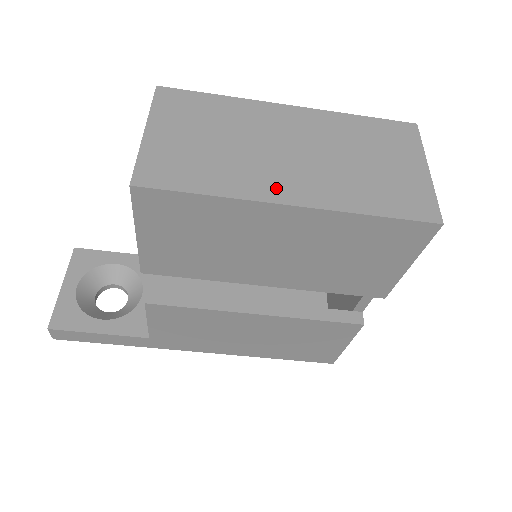
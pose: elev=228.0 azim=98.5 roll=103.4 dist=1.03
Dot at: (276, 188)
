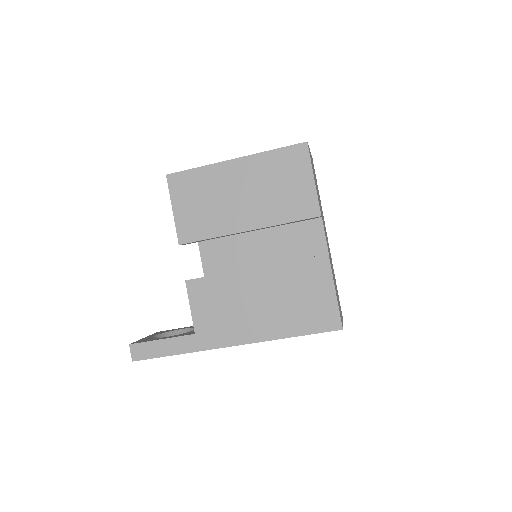
Dot at: occluded
